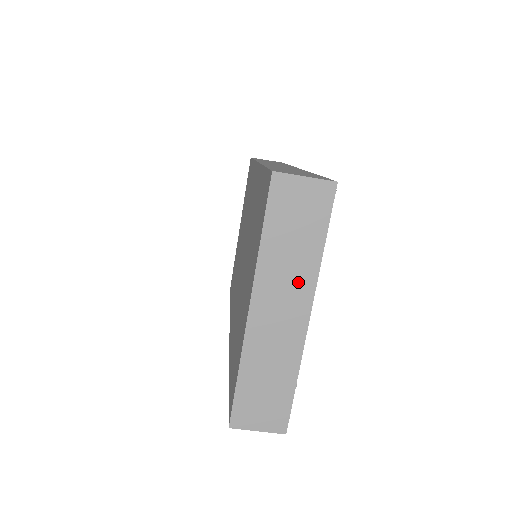
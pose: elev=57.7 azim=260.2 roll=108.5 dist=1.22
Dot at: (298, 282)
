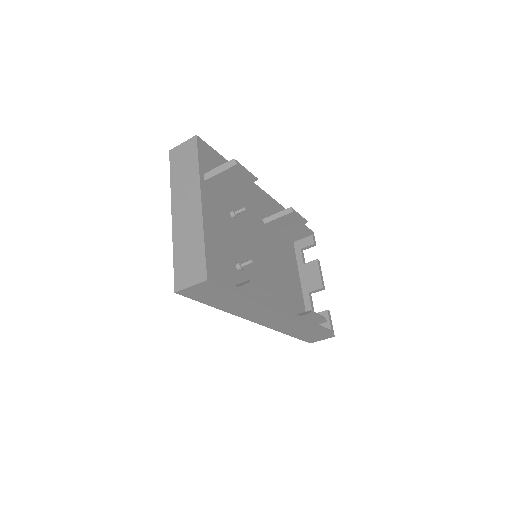
Dot at: (191, 188)
